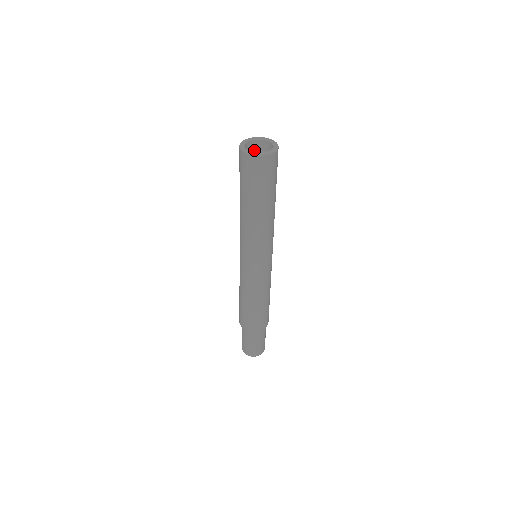
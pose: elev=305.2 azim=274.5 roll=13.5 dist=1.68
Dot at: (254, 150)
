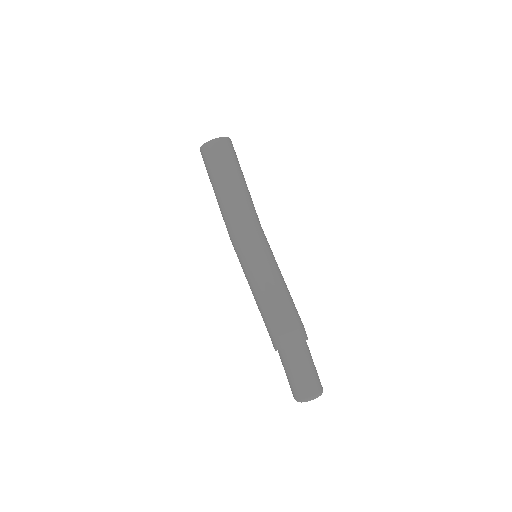
Dot at: occluded
